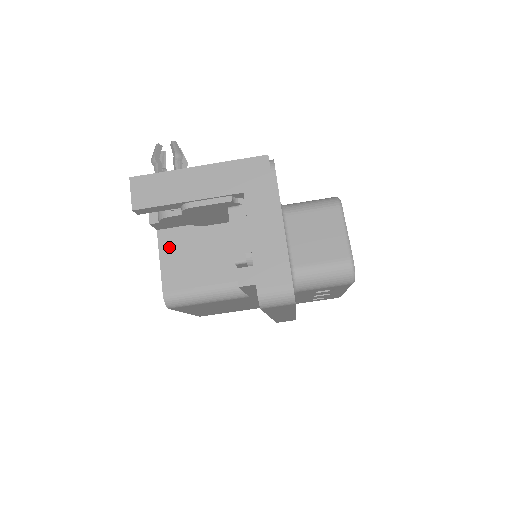
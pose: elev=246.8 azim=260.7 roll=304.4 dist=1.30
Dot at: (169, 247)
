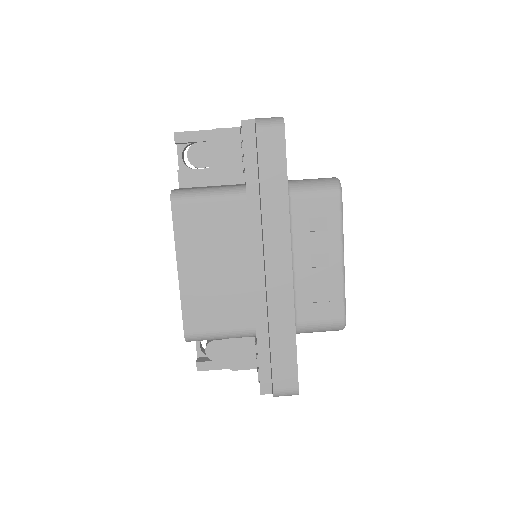
Dot at: occluded
